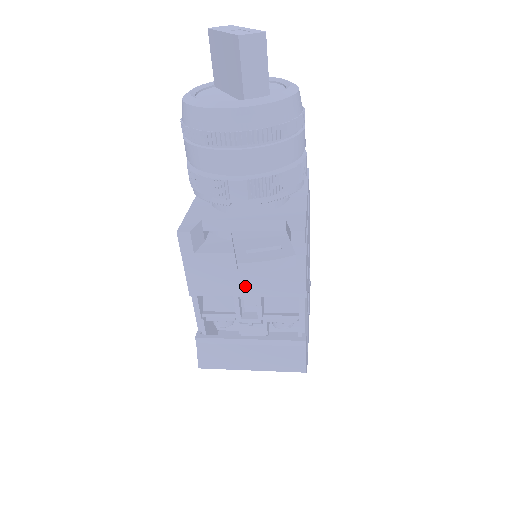
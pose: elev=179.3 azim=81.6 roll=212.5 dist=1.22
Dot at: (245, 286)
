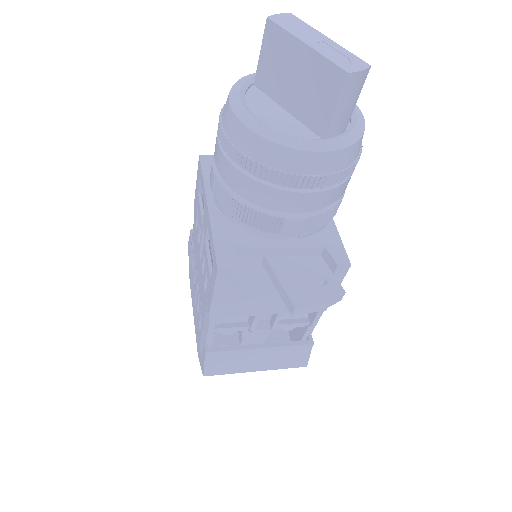
Dot at: (271, 307)
